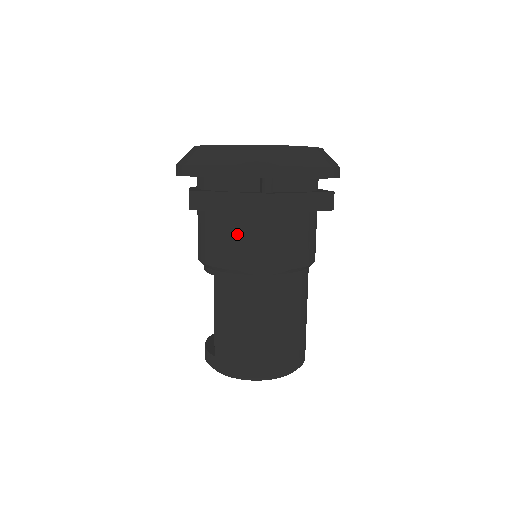
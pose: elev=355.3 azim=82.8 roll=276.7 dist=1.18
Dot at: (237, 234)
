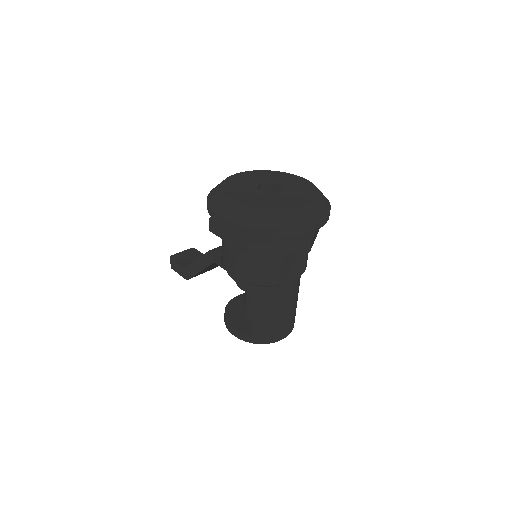
Dot at: (281, 264)
